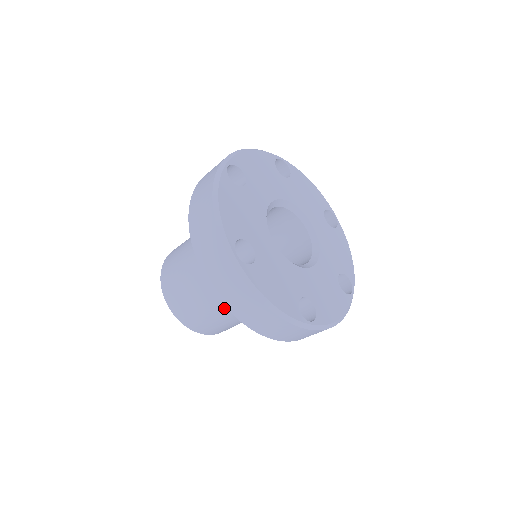
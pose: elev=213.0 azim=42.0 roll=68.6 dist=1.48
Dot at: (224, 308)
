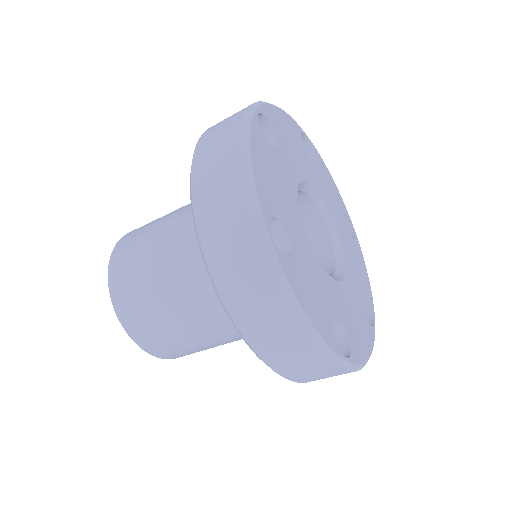
Dot at: occluded
